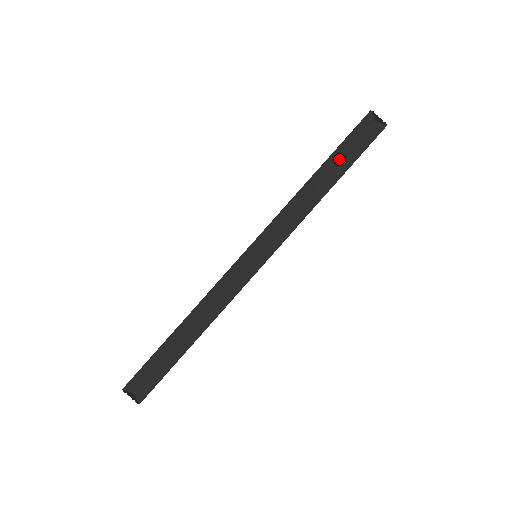
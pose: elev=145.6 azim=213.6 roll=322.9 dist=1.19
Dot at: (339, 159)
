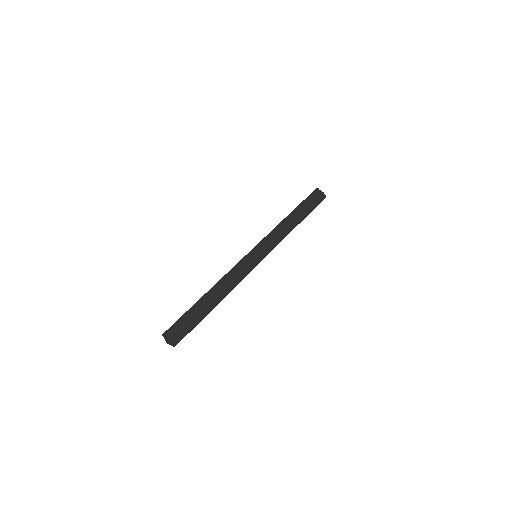
Dot at: (301, 211)
